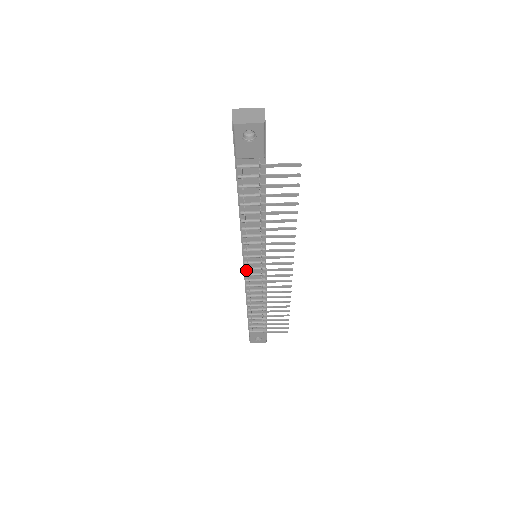
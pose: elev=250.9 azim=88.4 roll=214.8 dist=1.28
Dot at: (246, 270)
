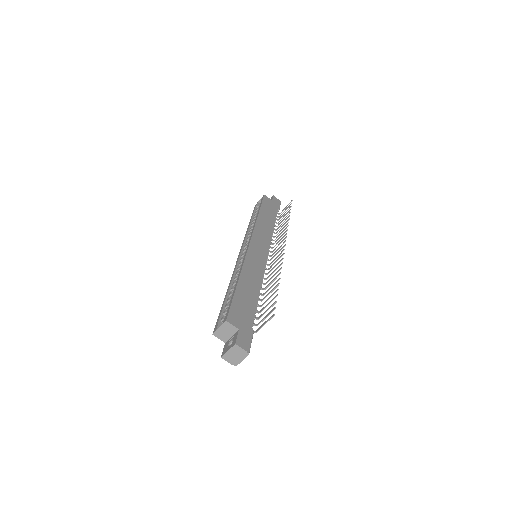
Dot at: occluded
